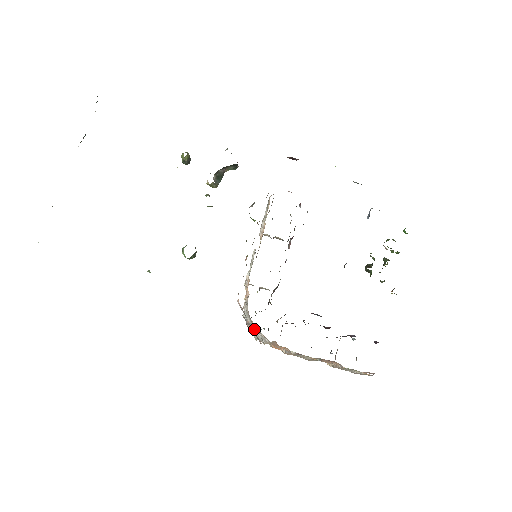
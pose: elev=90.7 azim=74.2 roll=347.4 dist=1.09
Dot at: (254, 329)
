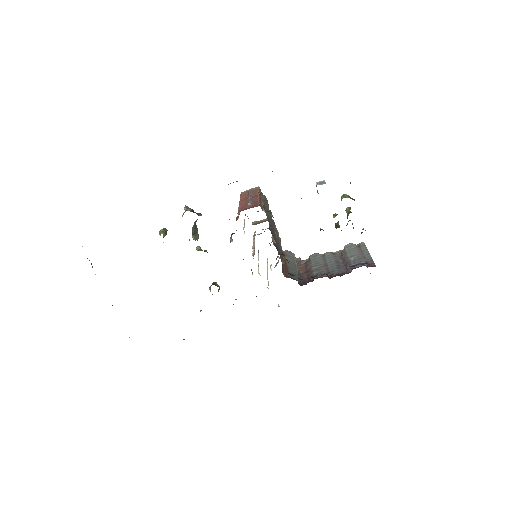
Dot at: occluded
